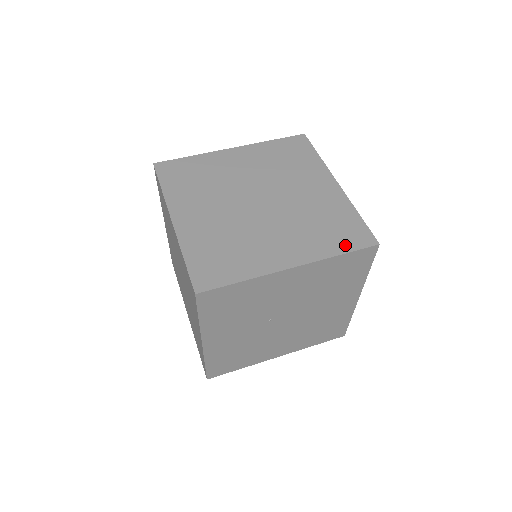
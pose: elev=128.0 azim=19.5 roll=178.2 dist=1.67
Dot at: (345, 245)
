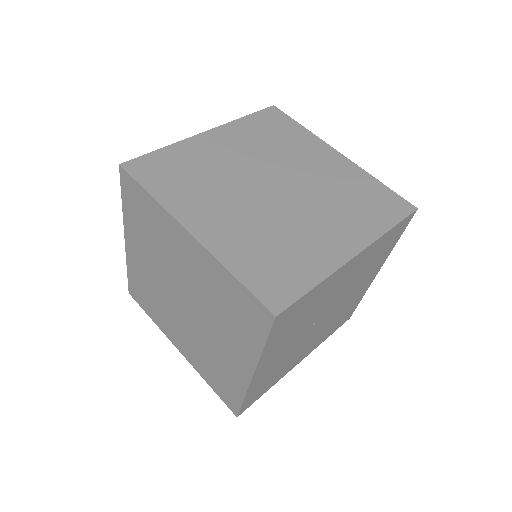
Dot at: (389, 217)
